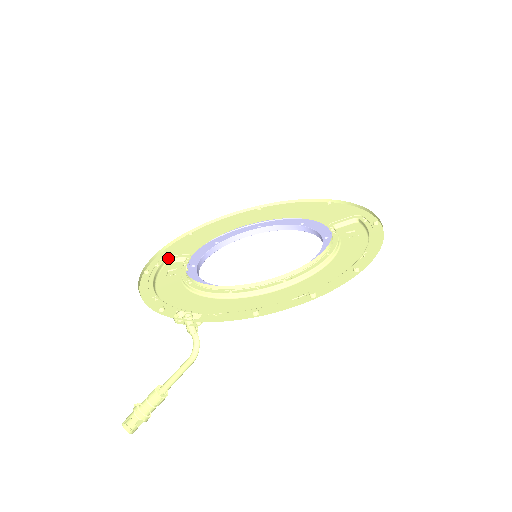
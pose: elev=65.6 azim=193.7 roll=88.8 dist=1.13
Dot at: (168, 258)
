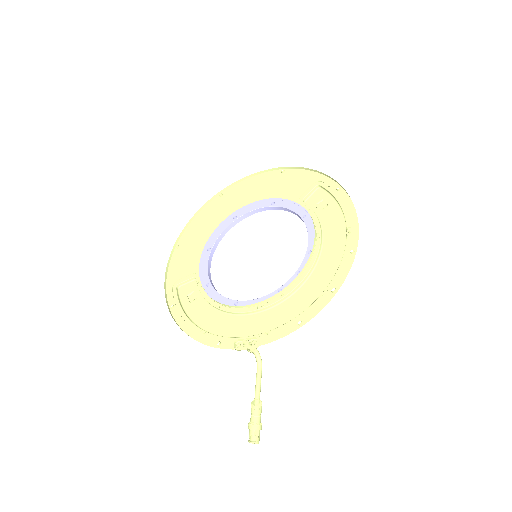
Dot at: (178, 283)
